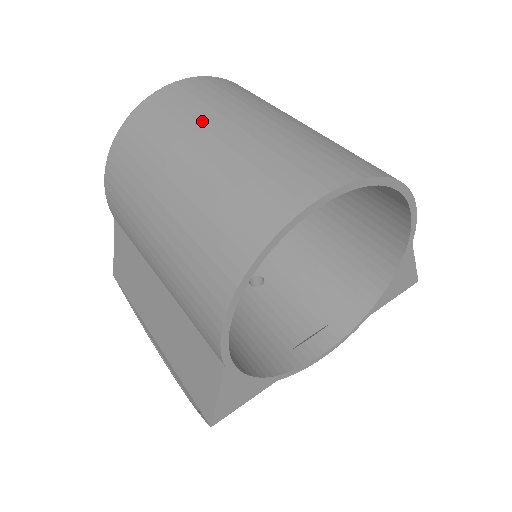
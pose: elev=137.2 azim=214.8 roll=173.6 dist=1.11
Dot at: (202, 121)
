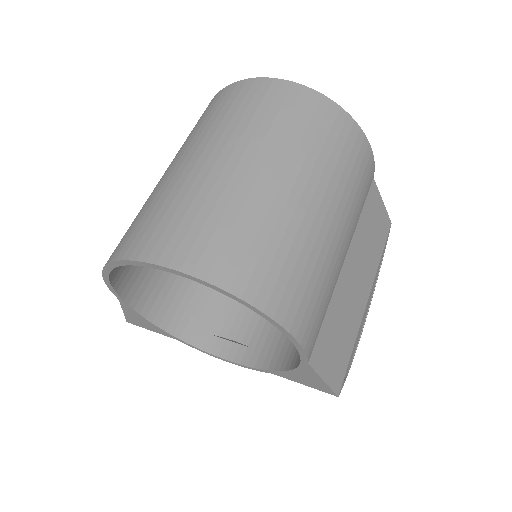
Dot at: (225, 134)
